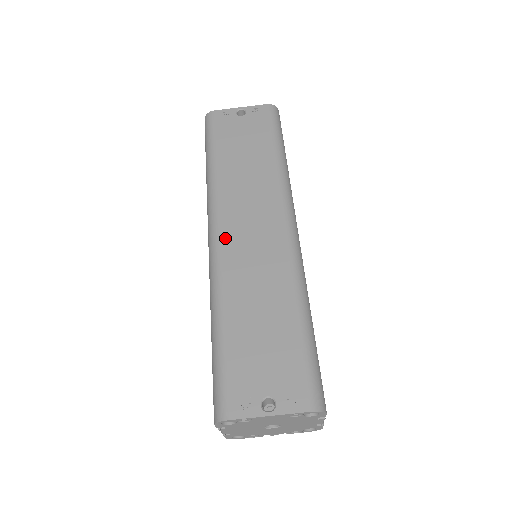
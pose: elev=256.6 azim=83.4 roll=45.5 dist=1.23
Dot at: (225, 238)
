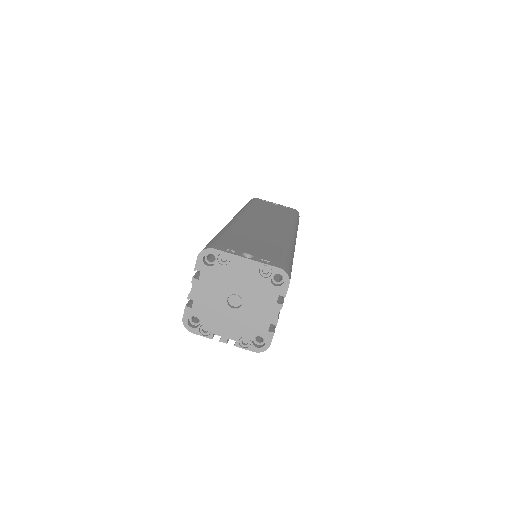
Dot at: (245, 218)
